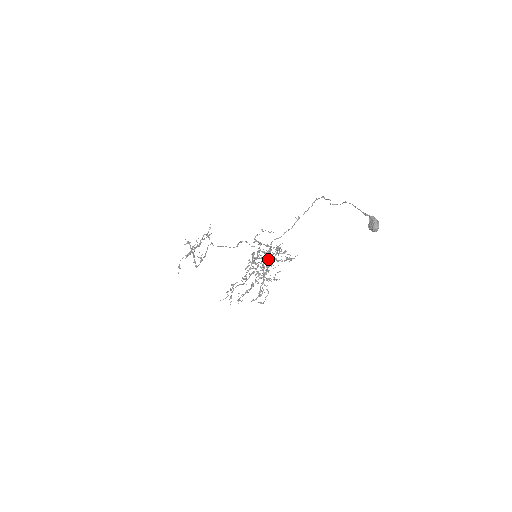
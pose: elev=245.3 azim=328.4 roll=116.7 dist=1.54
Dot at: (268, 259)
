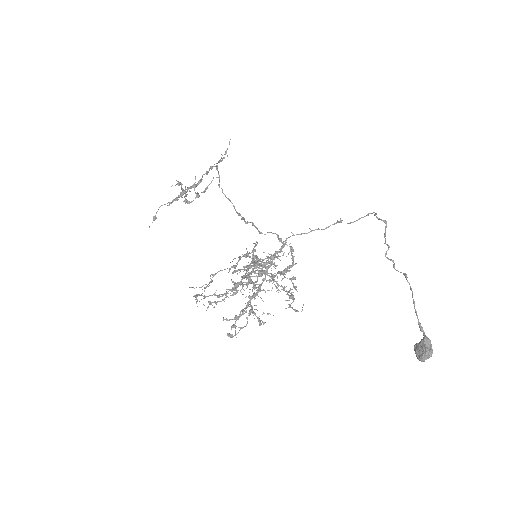
Dot at: (271, 265)
